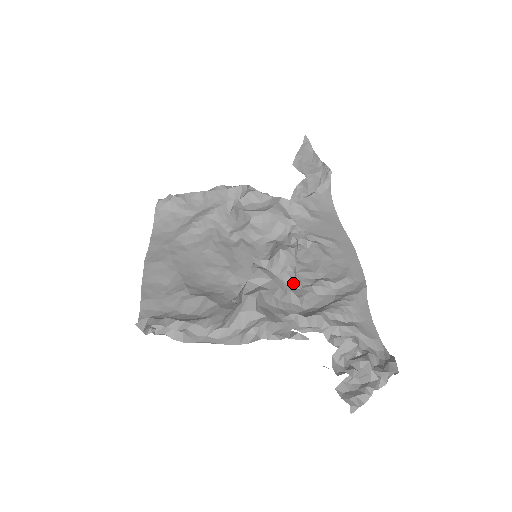
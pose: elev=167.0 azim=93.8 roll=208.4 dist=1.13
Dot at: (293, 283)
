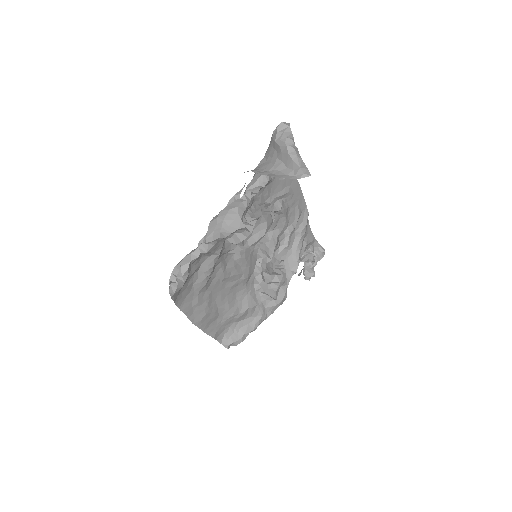
Dot at: (277, 249)
